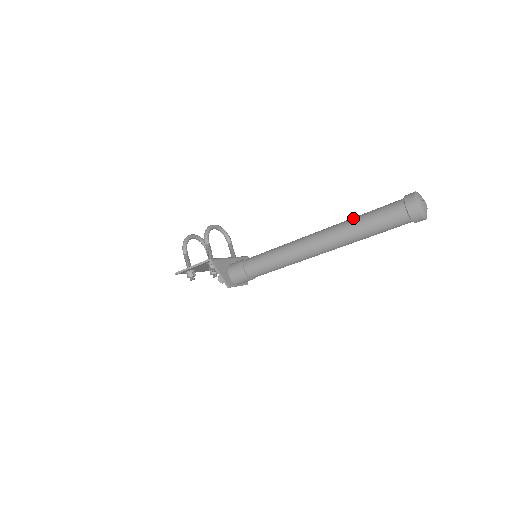
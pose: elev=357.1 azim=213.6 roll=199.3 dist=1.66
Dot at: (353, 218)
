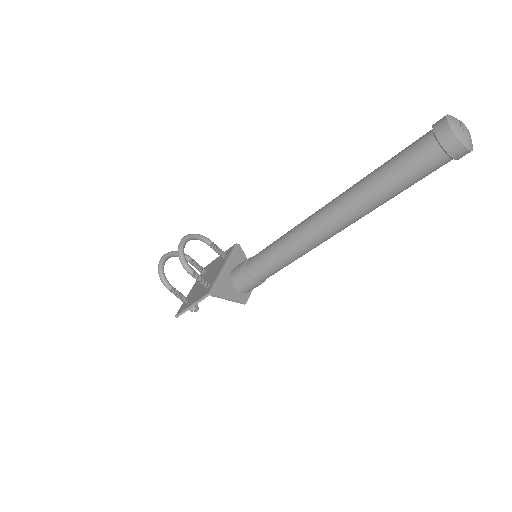
Dot at: (368, 181)
